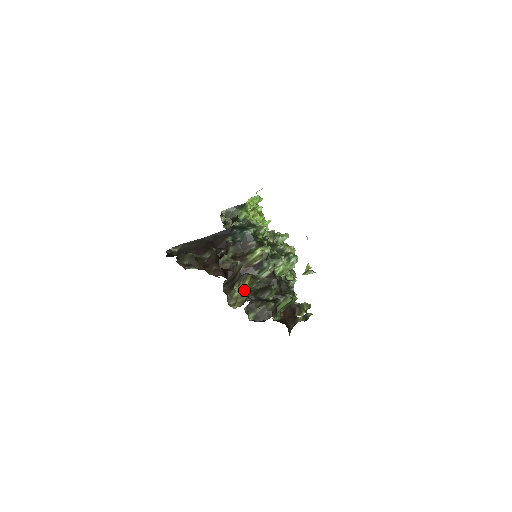
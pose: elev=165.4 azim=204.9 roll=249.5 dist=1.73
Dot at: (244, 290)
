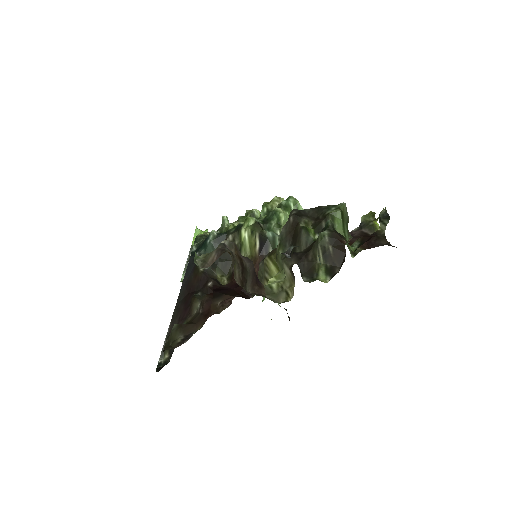
Dot at: (278, 274)
